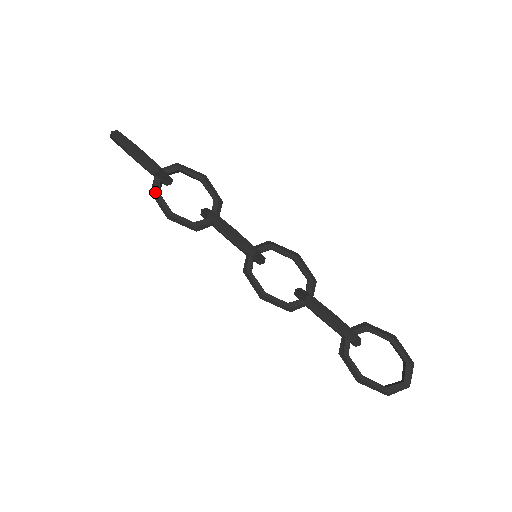
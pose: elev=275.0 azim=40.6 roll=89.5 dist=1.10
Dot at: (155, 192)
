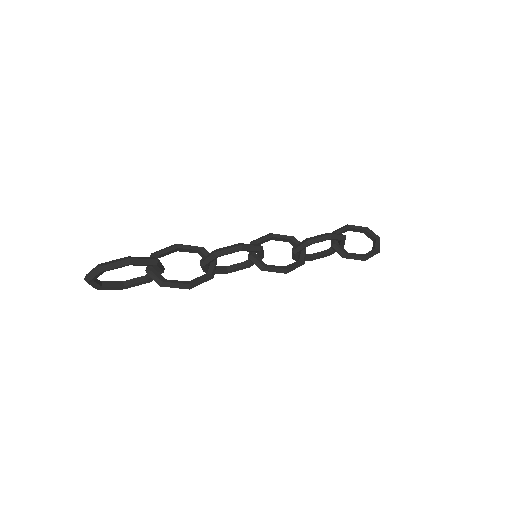
Dot at: (164, 281)
